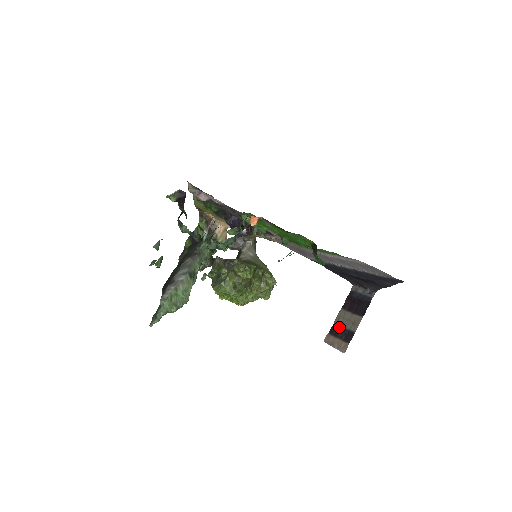
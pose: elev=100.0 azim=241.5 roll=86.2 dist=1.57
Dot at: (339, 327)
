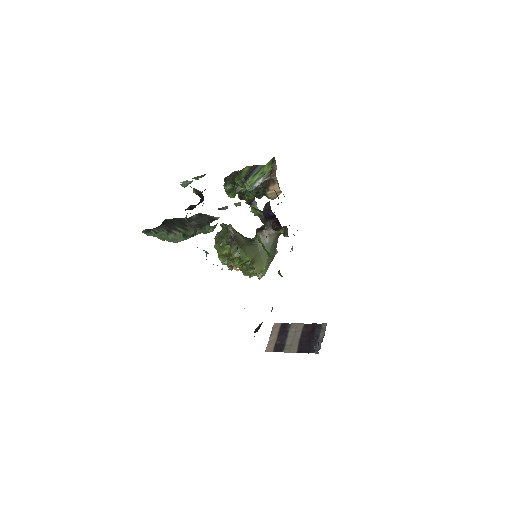
Dot at: (287, 332)
